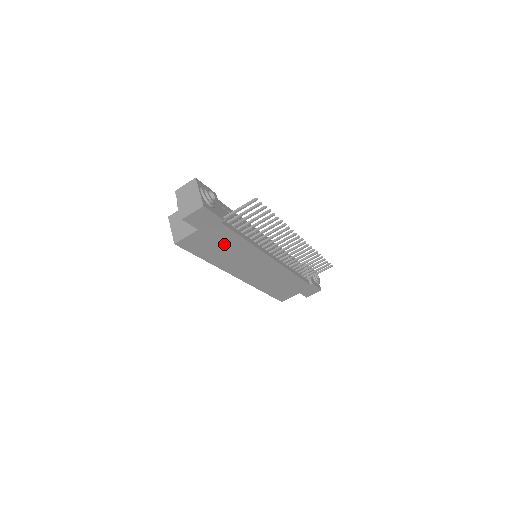
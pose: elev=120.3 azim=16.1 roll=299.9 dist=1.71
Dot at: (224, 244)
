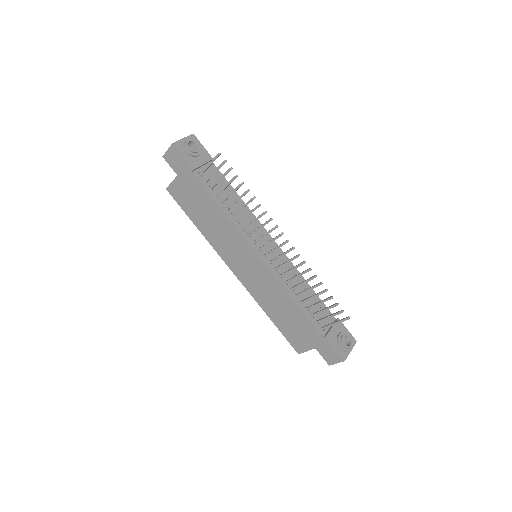
Dot at: (204, 206)
